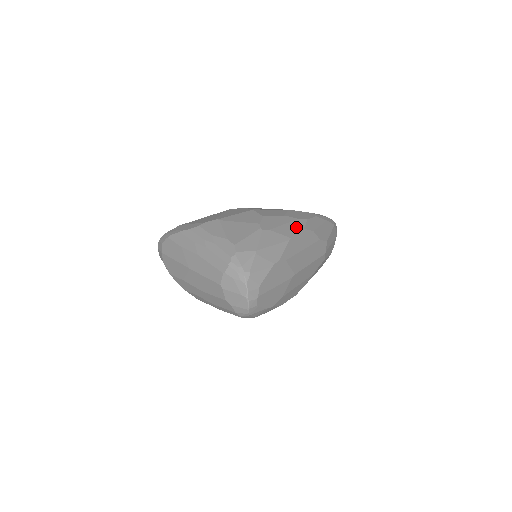
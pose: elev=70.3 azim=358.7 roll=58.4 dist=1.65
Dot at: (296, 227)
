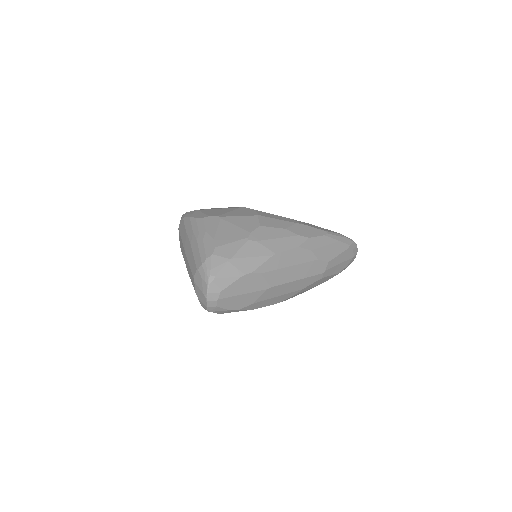
Dot at: (290, 243)
